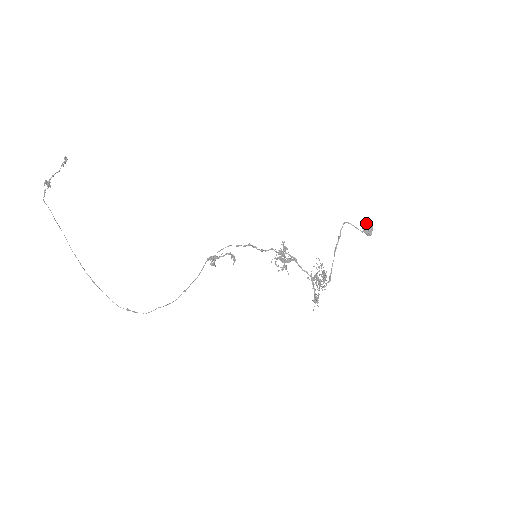
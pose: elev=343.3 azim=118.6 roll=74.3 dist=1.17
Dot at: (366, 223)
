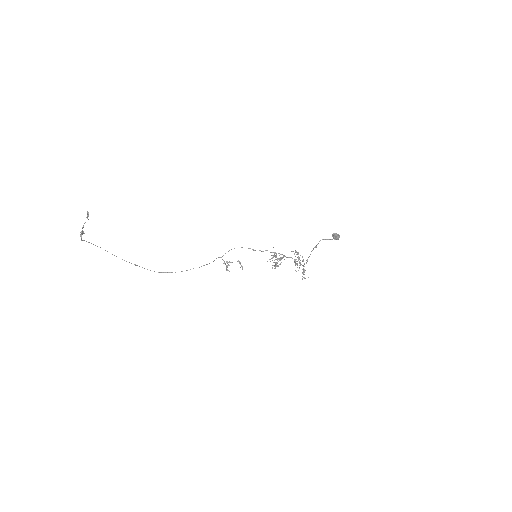
Dot at: (335, 237)
